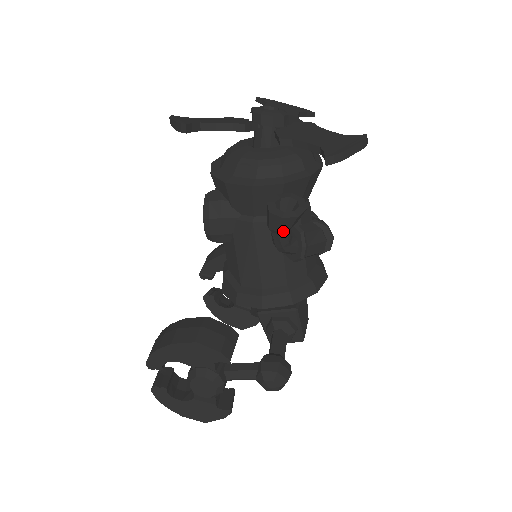
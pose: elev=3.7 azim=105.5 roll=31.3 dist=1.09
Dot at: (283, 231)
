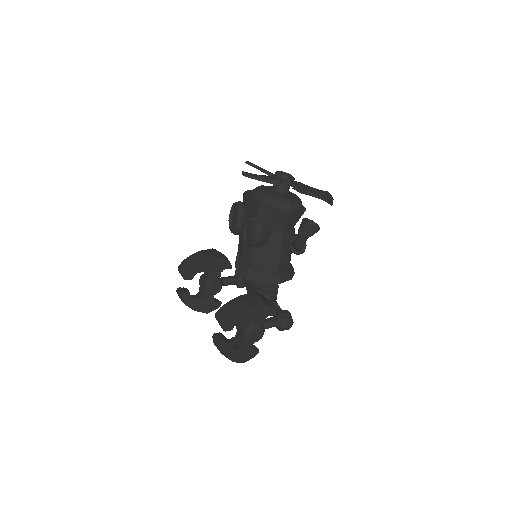
Dot at: occluded
